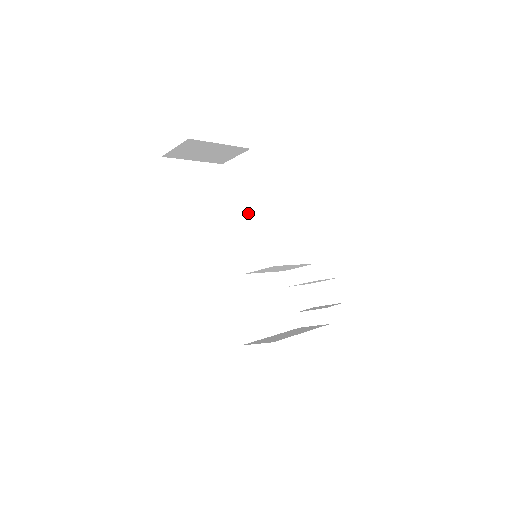
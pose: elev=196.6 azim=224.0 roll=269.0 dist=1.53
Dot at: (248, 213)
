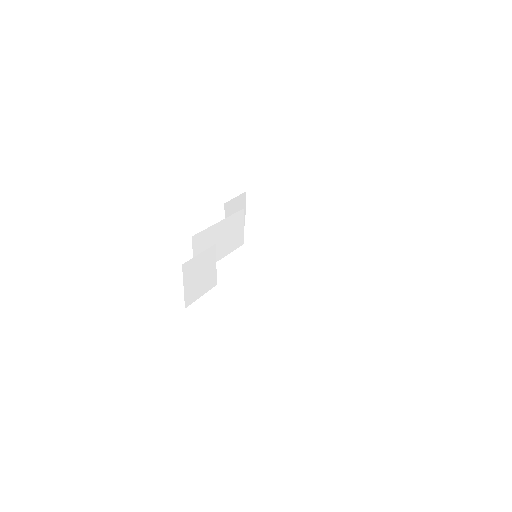
Dot at: occluded
